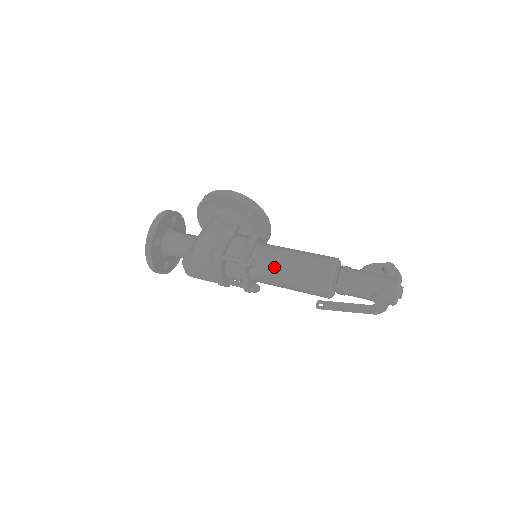
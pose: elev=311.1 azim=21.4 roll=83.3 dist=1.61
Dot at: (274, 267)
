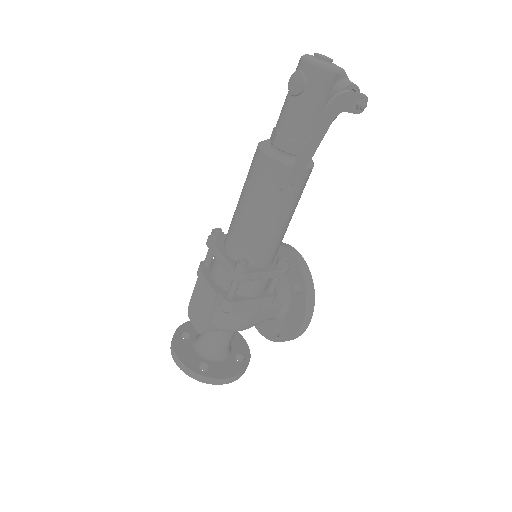
Dot at: occluded
